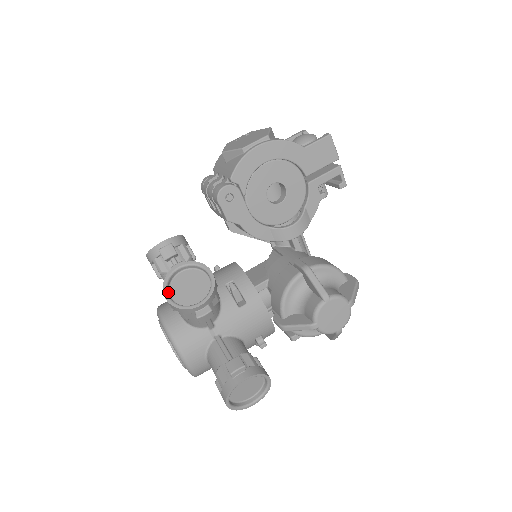
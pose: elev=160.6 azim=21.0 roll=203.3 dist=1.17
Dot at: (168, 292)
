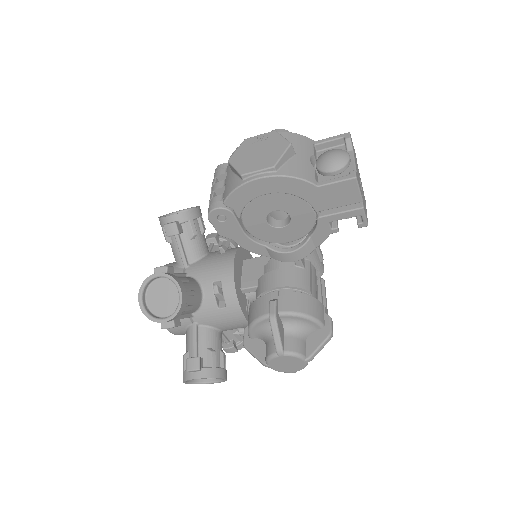
Dot at: (144, 295)
